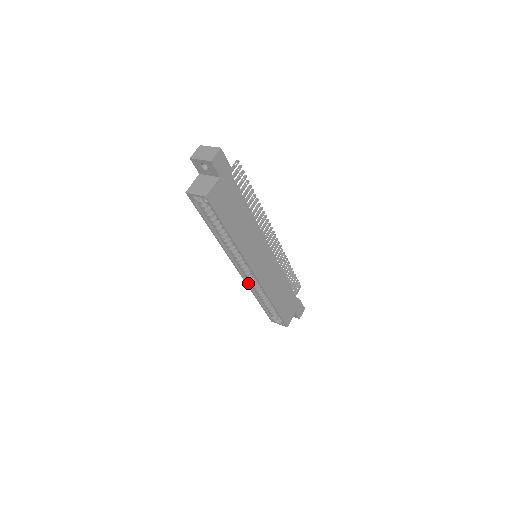
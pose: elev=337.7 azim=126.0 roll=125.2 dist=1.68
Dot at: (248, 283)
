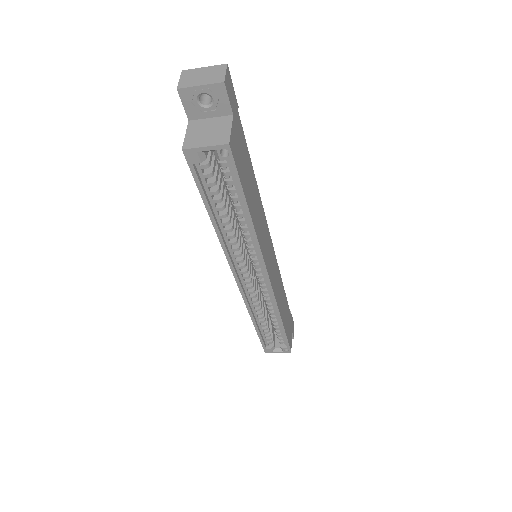
Dot at: (247, 301)
